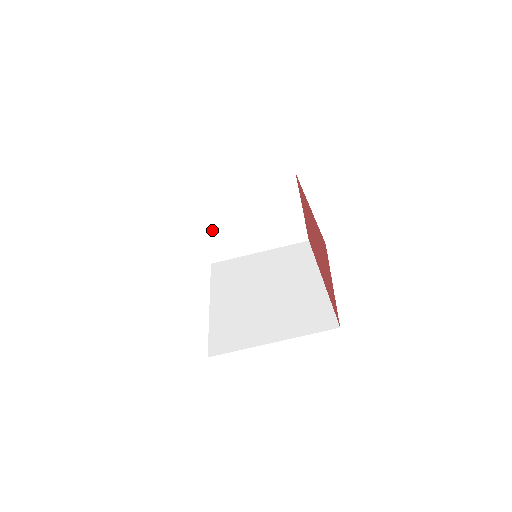
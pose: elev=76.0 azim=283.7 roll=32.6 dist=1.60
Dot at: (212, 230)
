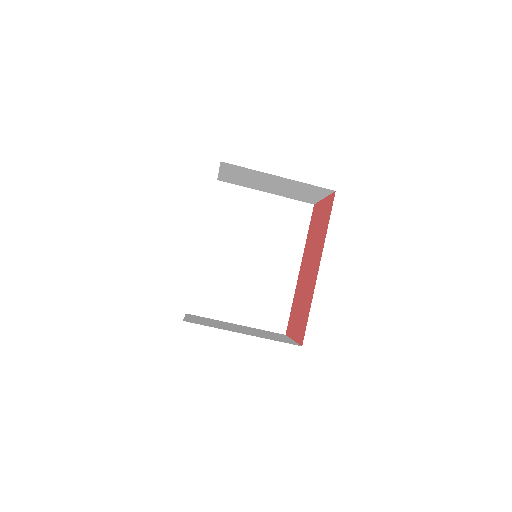
Dot at: (231, 174)
